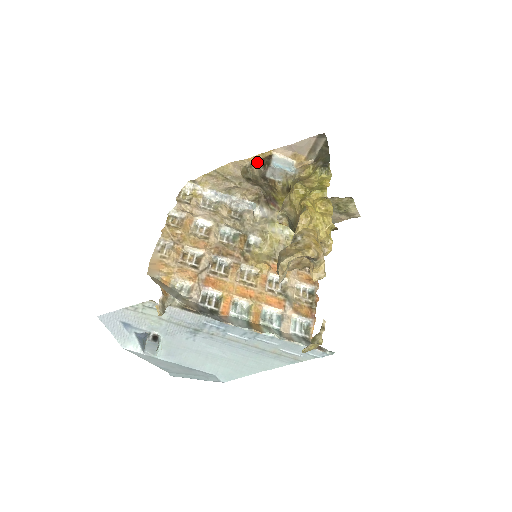
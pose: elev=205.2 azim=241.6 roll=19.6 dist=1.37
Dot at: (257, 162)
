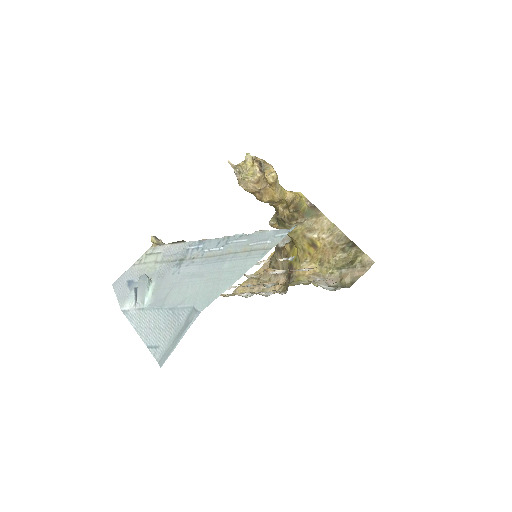
Dot at: occluded
